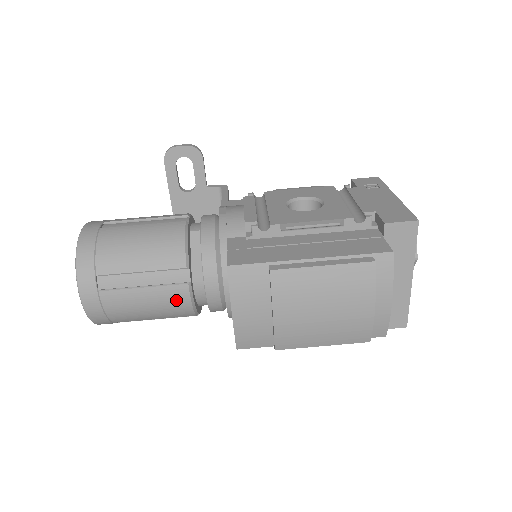
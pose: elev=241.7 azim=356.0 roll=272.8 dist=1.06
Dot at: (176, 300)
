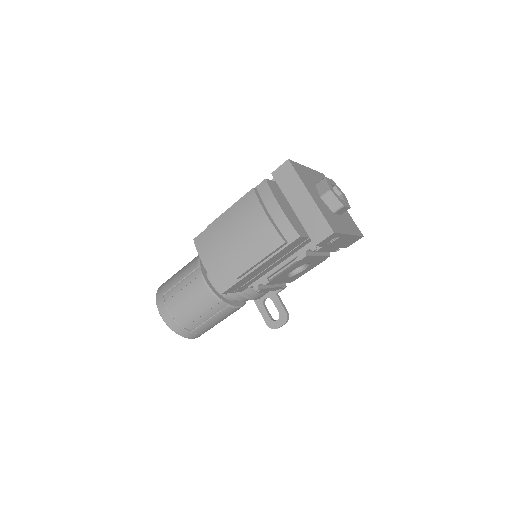
Dot at: (199, 289)
